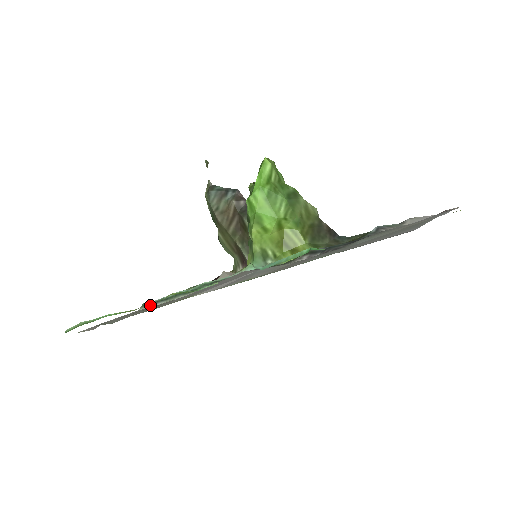
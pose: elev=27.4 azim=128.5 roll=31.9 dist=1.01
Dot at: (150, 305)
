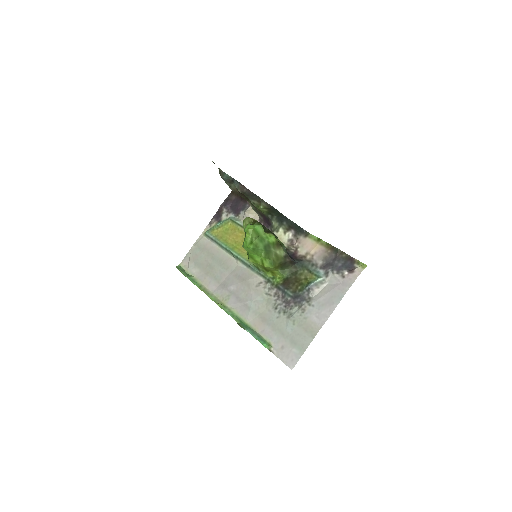
Dot at: (210, 239)
